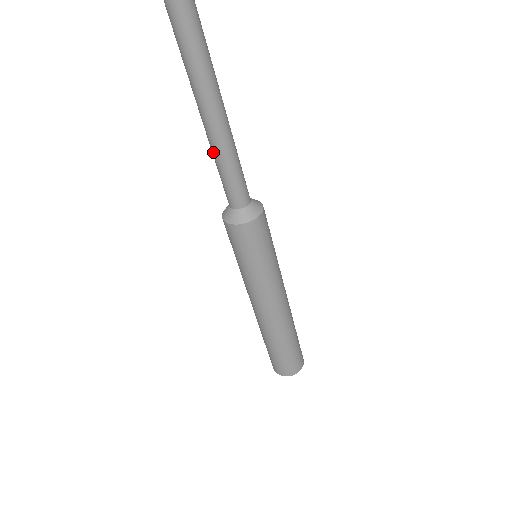
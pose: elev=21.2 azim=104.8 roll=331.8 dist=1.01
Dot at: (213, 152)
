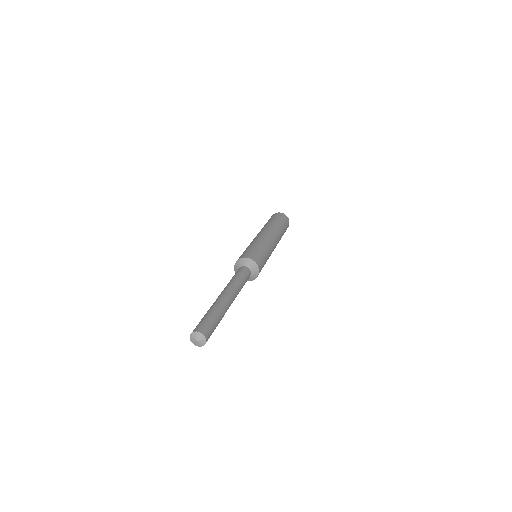
Dot at: occluded
